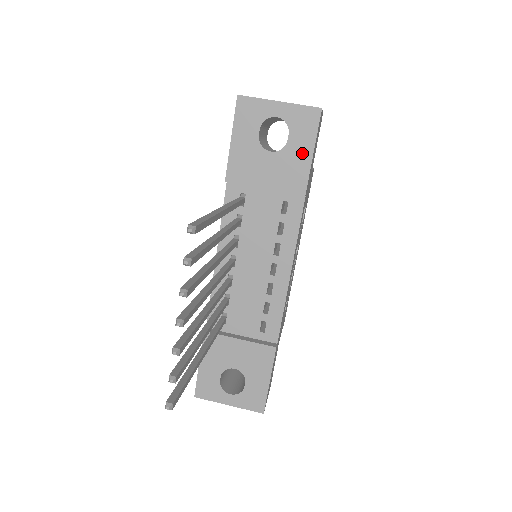
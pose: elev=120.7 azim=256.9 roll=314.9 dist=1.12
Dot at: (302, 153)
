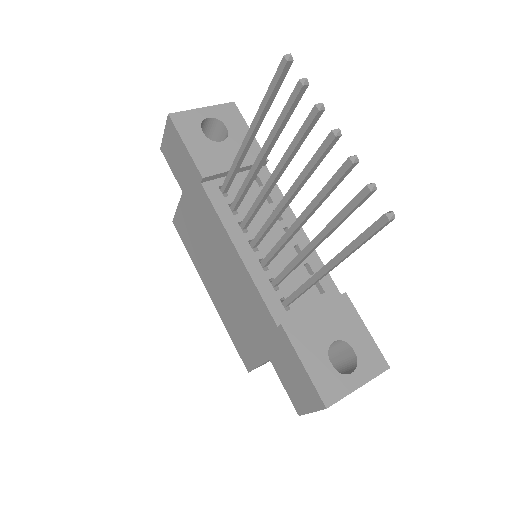
Dot at: (243, 133)
